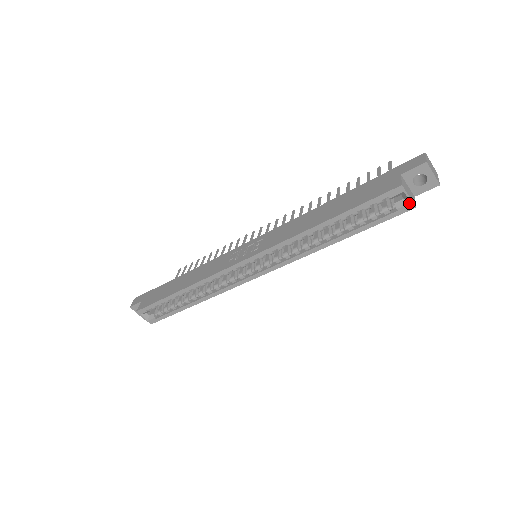
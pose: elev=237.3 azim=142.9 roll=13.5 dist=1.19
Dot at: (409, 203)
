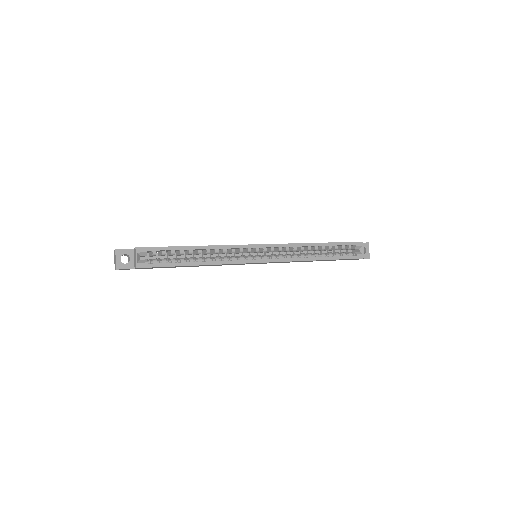
Dot at: (363, 254)
